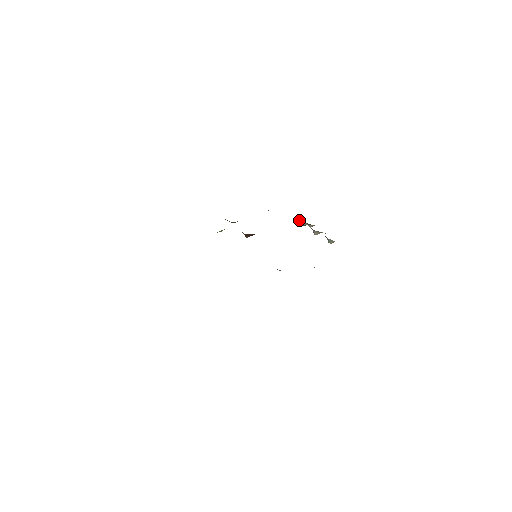
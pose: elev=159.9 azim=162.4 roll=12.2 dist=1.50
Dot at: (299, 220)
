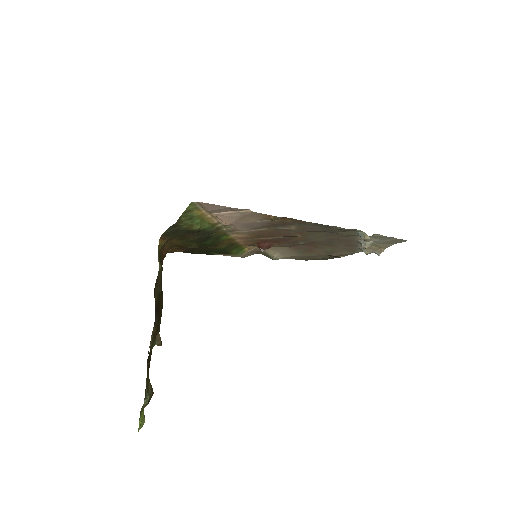
Dot at: (359, 248)
